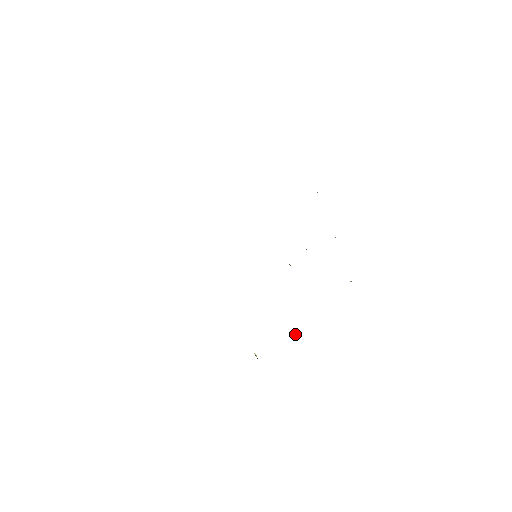
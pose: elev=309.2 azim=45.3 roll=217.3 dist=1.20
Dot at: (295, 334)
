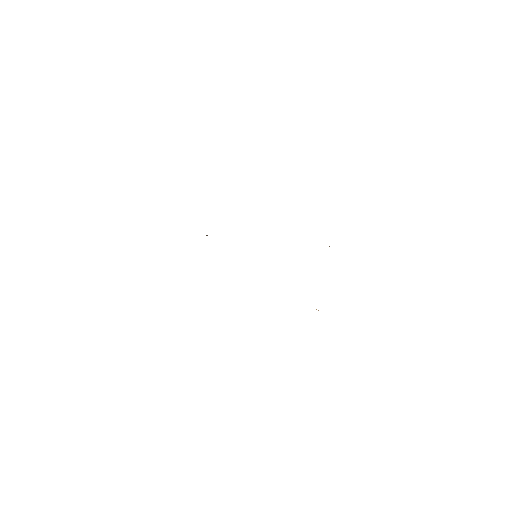
Dot at: occluded
